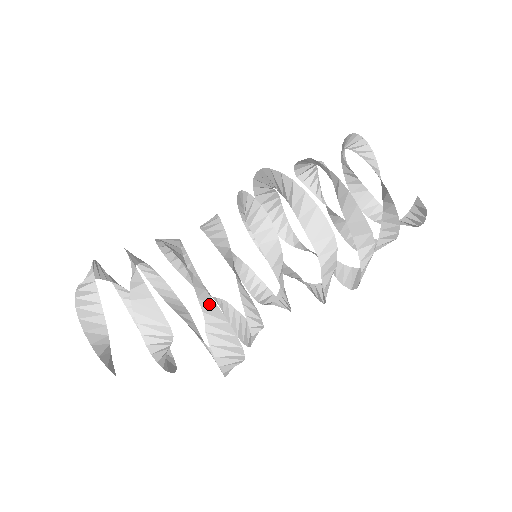
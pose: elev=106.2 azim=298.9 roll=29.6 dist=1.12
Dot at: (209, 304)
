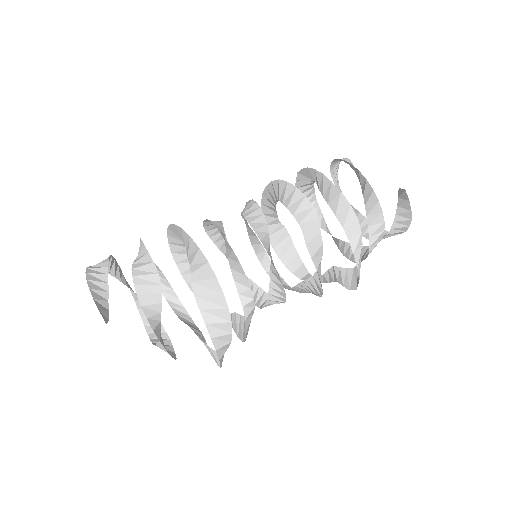
Dot at: (194, 253)
